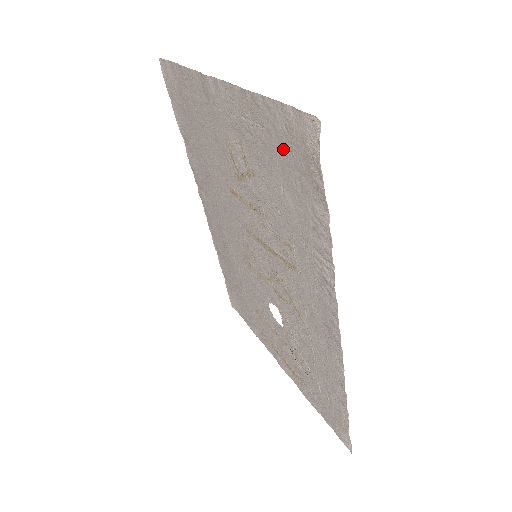
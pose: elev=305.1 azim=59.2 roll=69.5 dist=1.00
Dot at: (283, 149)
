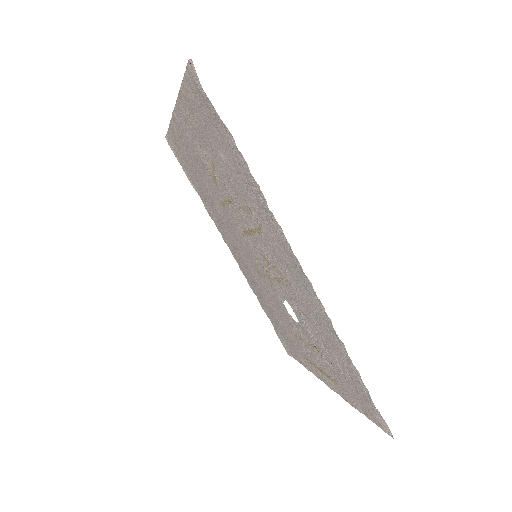
Dot at: (202, 114)
